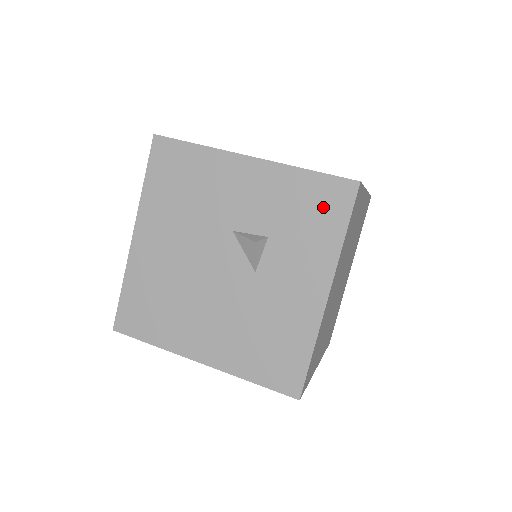
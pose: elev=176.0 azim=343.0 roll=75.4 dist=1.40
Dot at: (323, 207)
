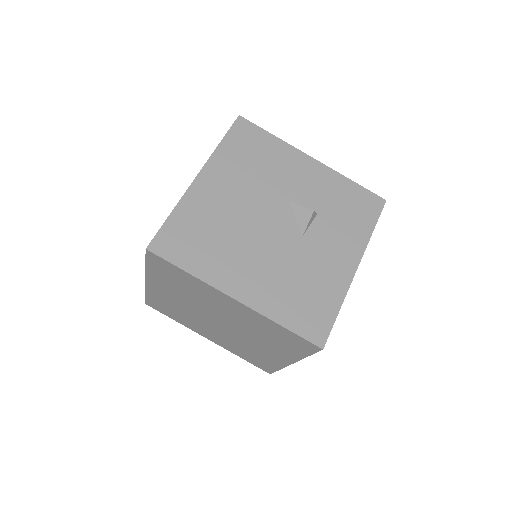
Dot at: (360, 207)
